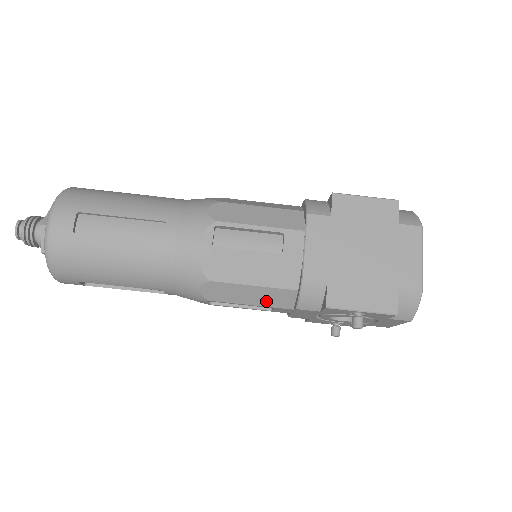
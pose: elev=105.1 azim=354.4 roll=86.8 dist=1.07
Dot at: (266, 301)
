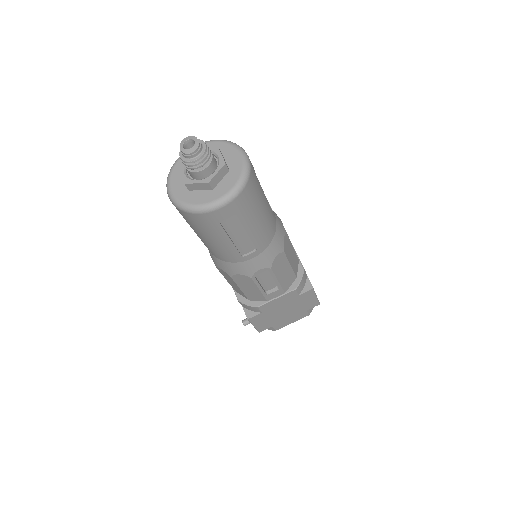
Dot at: (233, 286)
